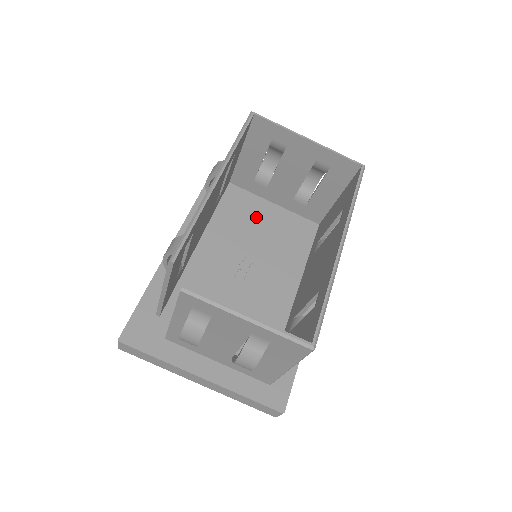
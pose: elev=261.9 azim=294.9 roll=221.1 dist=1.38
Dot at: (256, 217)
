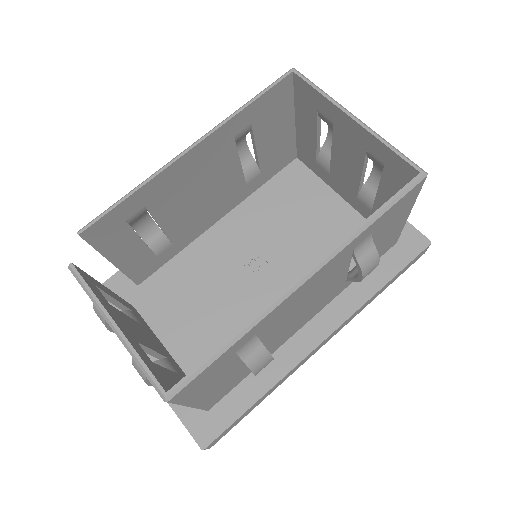
Dot at: (306, 208)
